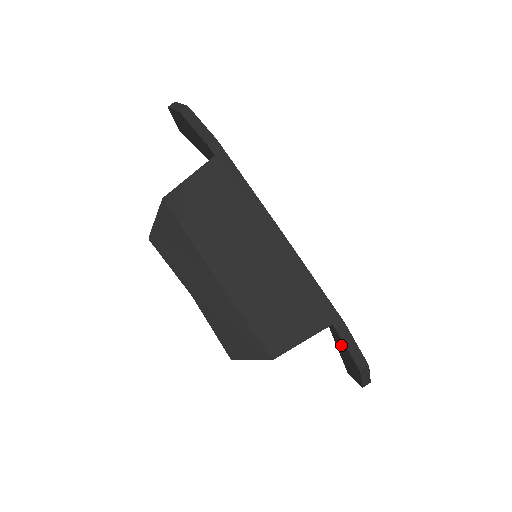
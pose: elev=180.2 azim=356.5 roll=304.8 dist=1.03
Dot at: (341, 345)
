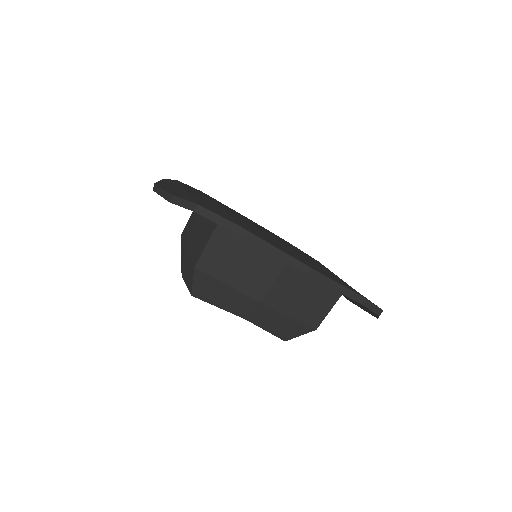
Dot at: occluded
